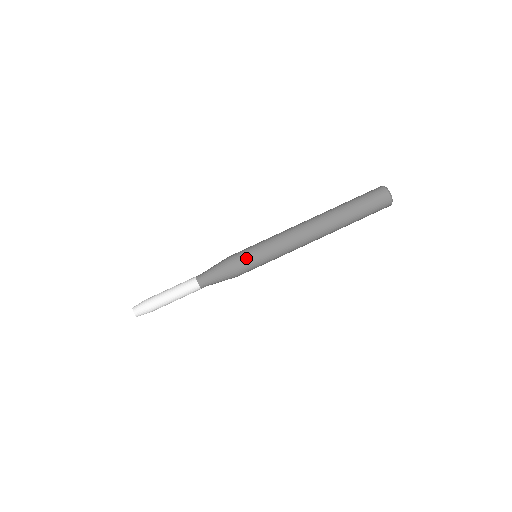
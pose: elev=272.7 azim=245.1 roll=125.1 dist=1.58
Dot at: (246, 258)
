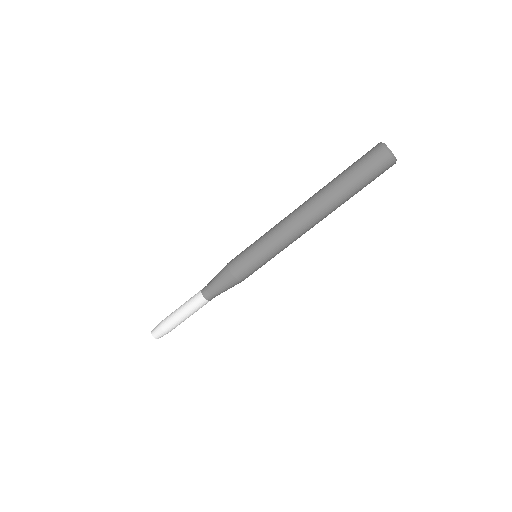
Dot at: (248, 268)
